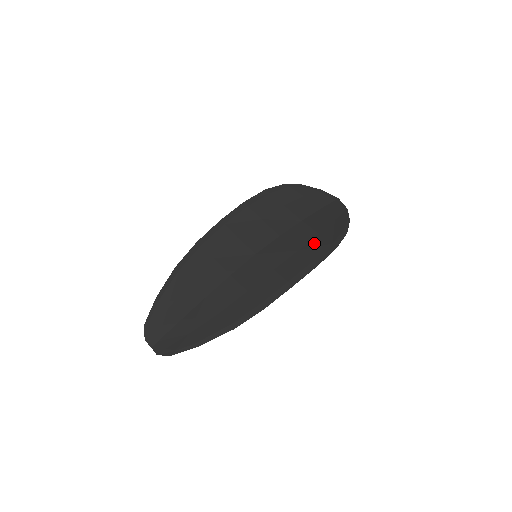
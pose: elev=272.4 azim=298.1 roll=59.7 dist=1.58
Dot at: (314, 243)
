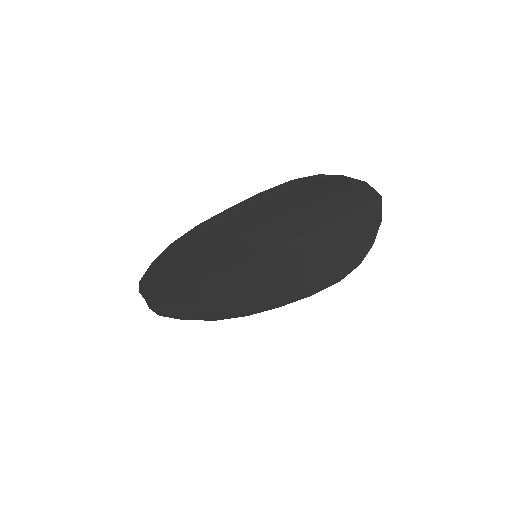
Dot at: (319, 266)
